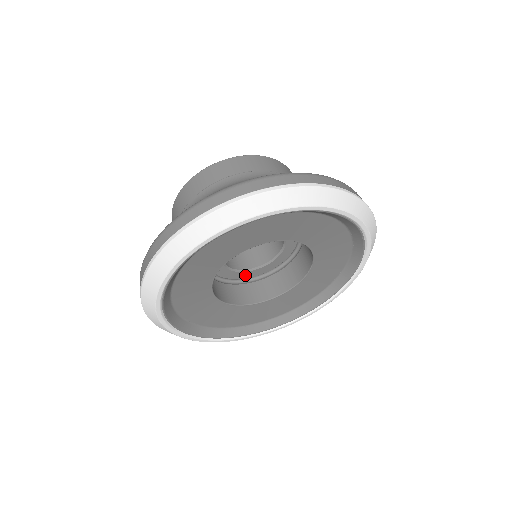
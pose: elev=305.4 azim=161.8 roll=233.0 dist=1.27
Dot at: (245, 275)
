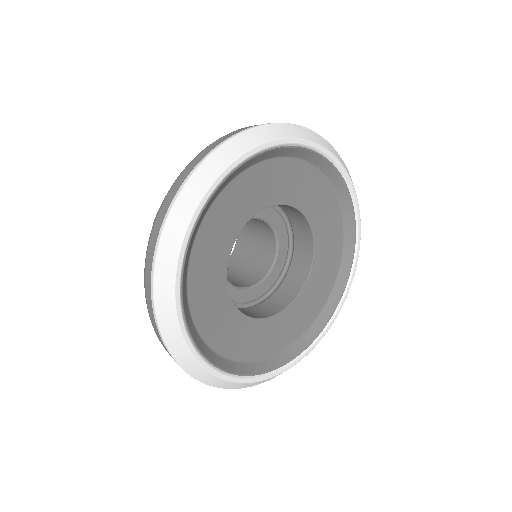
Dot at: occluded
